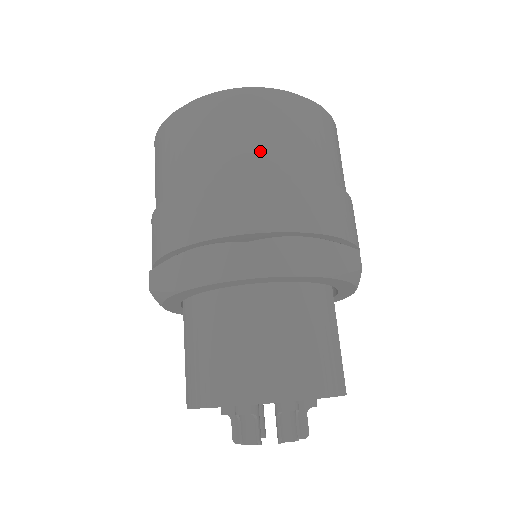
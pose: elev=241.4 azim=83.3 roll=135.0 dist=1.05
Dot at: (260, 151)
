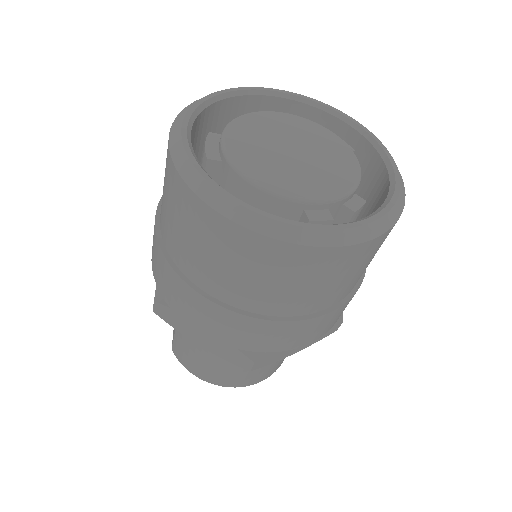
Dot at: (300, 300)
